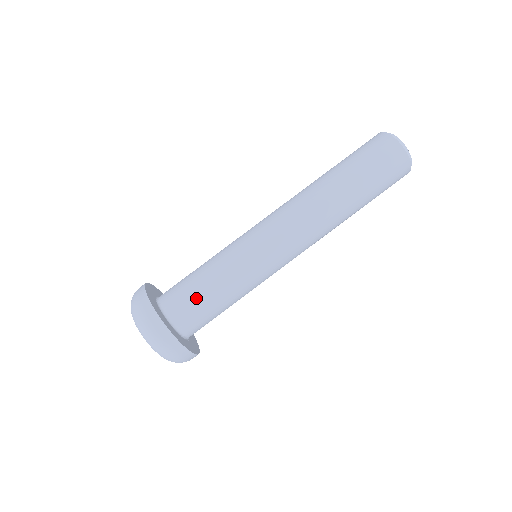
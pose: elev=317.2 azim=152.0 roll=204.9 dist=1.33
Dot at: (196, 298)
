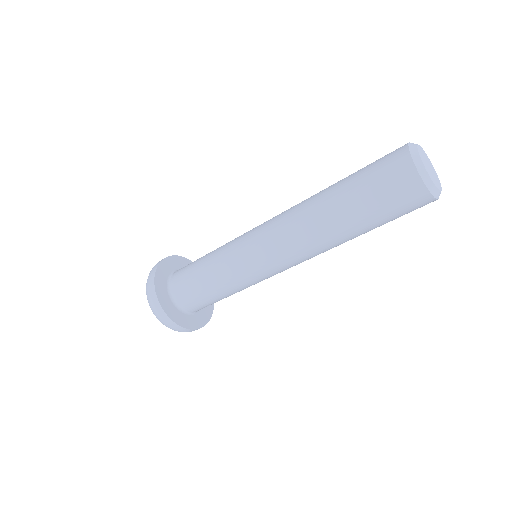
Dot at: (190, 268)
